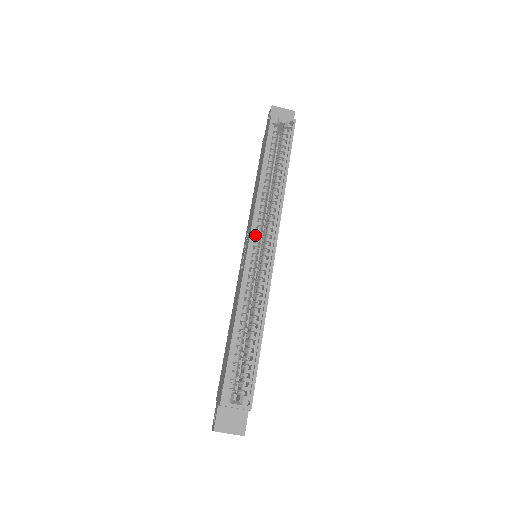
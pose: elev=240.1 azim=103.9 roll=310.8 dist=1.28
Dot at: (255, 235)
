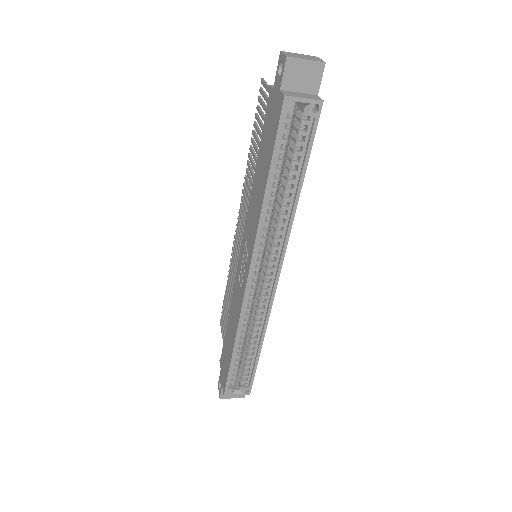
Dot at: occluded
